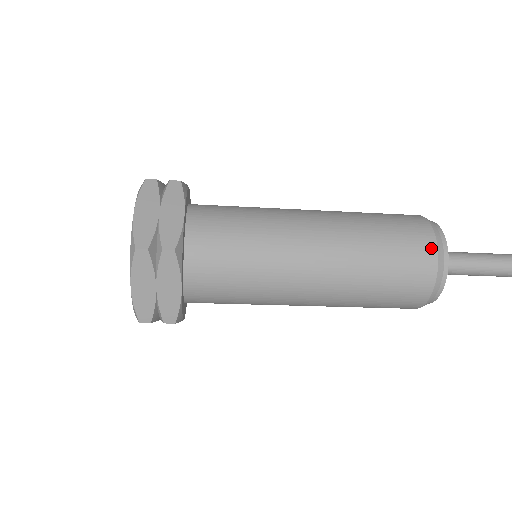
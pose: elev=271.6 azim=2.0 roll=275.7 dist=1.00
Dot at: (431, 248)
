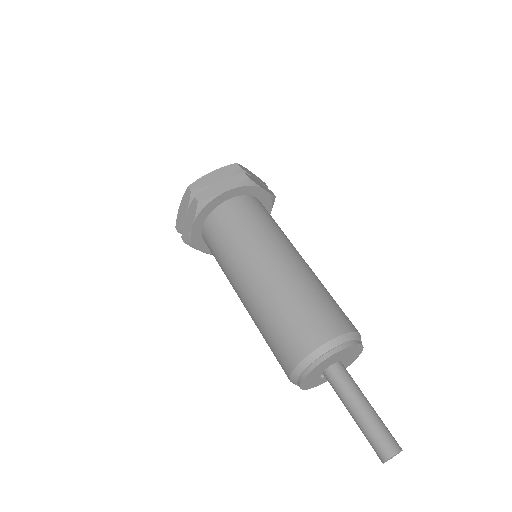
Dot at: (313, 344)
